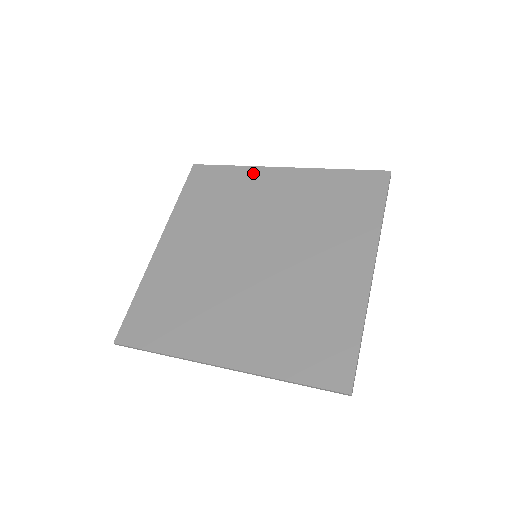
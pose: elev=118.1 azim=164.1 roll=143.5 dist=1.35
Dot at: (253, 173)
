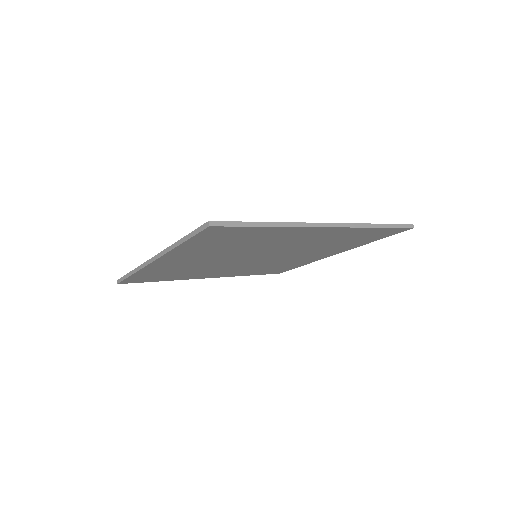
Dot at: occluded
